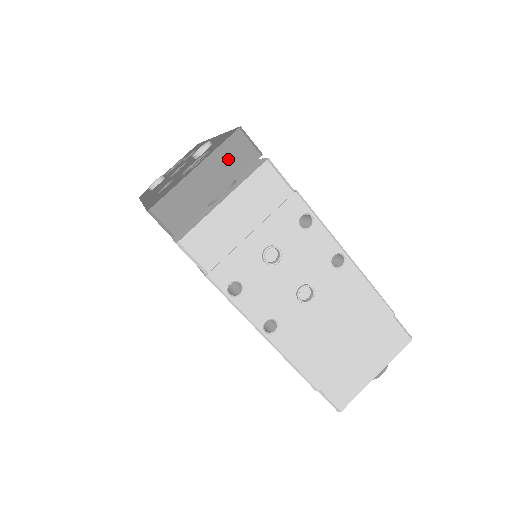
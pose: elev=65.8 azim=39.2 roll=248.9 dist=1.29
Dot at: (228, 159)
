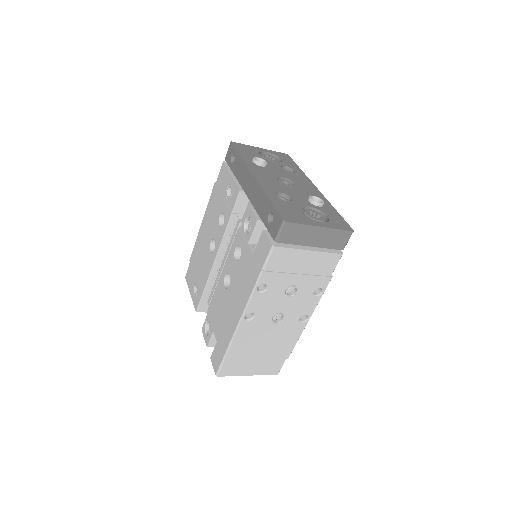
Dot at: (334, 238)
